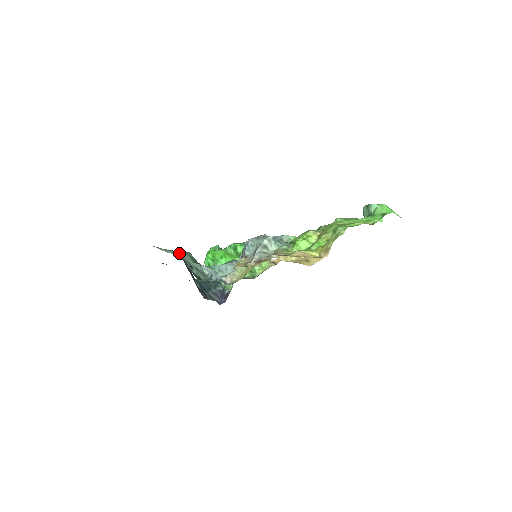
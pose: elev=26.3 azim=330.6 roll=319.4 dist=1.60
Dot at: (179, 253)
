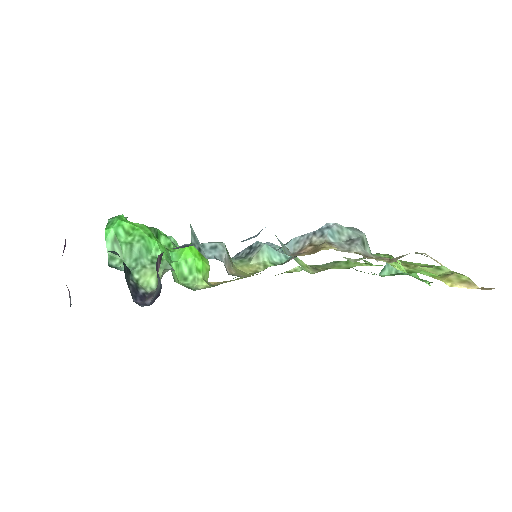
Dot at: occluded
